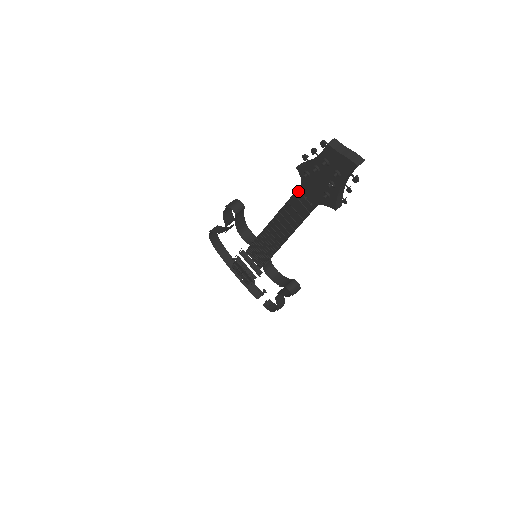
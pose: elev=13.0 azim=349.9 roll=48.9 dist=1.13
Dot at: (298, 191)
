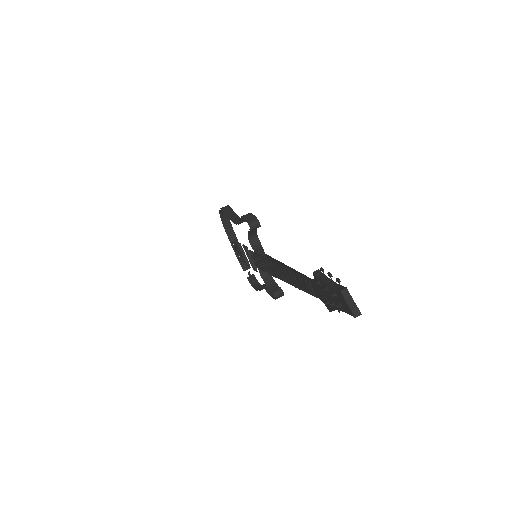
Dot at: (308, 279)
